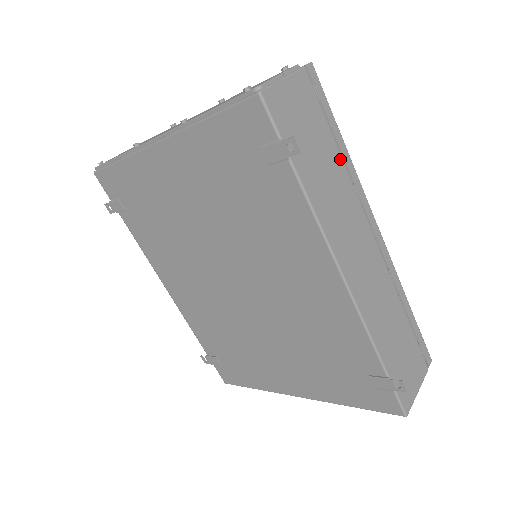
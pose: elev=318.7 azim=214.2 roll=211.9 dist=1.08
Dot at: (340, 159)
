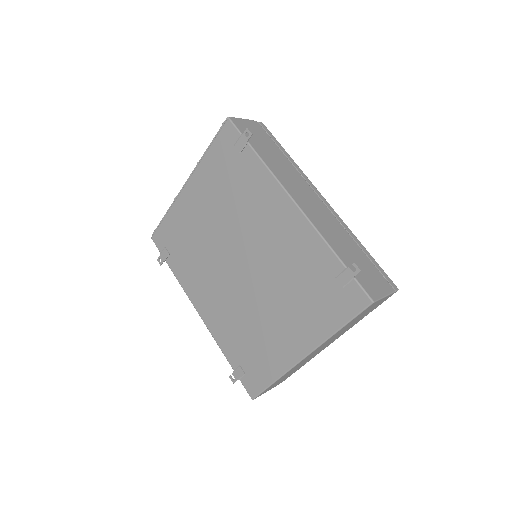
Dot at: (286, 158)
